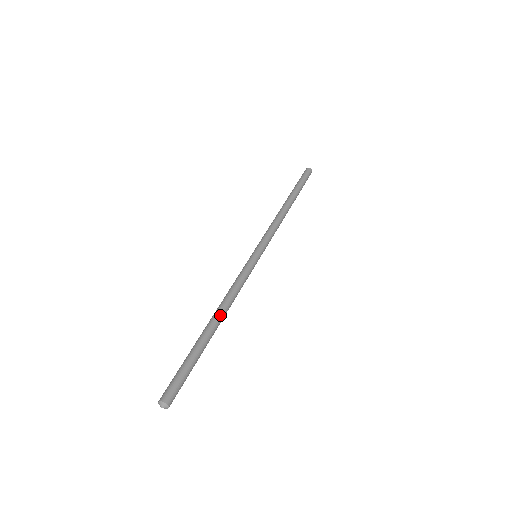
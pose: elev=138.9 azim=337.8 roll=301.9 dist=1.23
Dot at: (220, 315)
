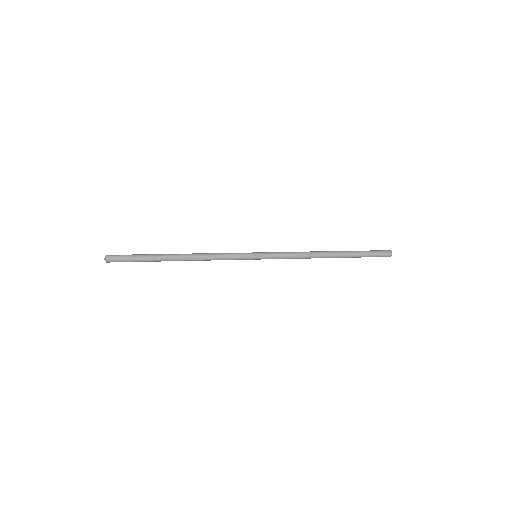
Dot at: (185, 254)
